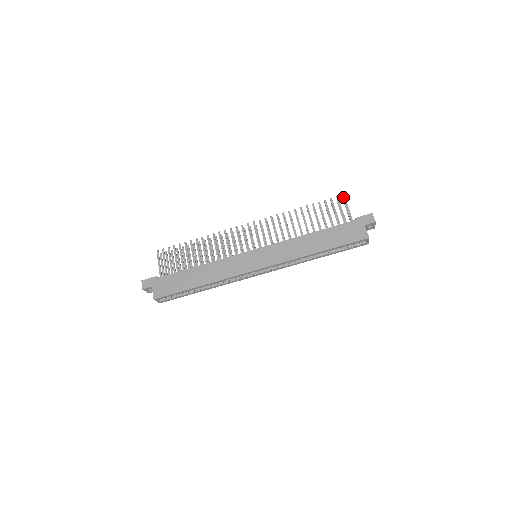
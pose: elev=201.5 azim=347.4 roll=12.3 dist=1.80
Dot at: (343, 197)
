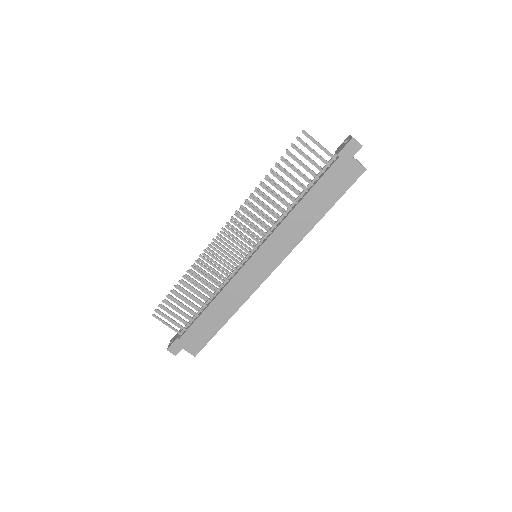
Dot at: (305, 135)
